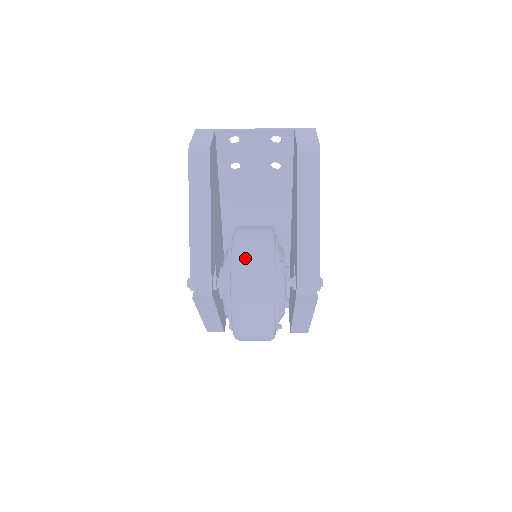
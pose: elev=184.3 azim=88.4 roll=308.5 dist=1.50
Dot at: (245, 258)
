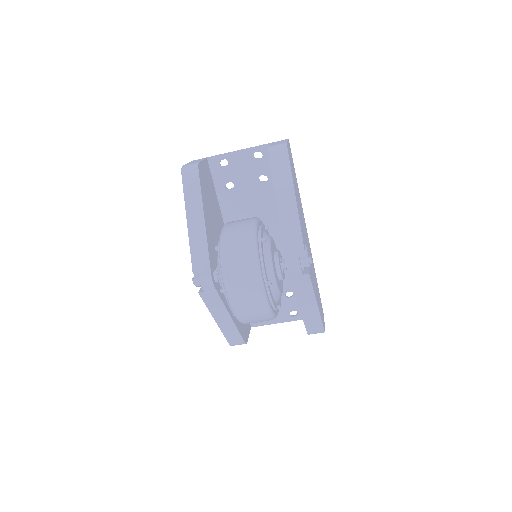
Dot at: (230, 237)
